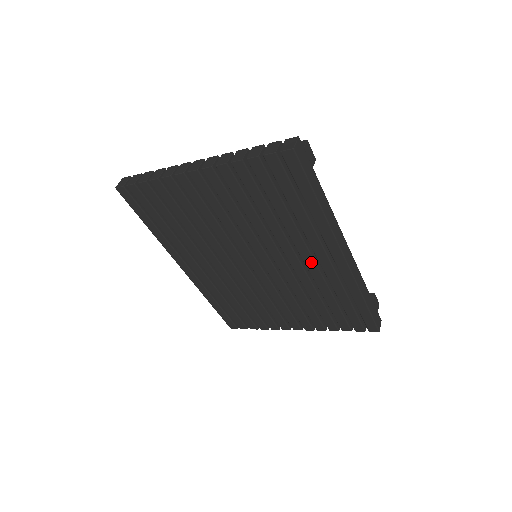
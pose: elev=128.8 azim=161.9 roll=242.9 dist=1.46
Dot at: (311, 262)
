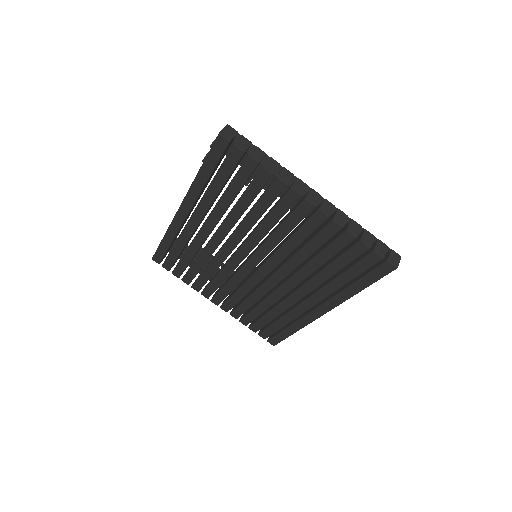
Dot at: (297, 298)
